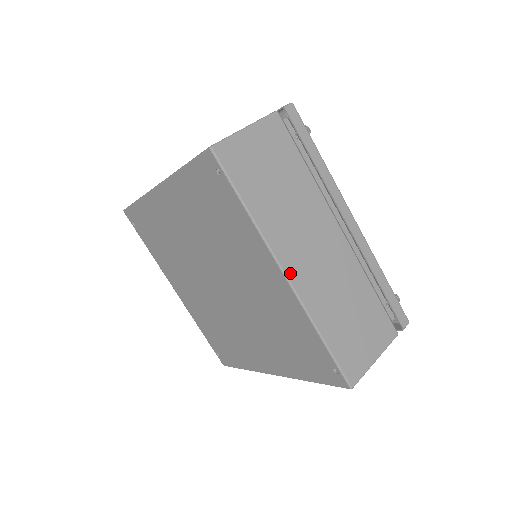
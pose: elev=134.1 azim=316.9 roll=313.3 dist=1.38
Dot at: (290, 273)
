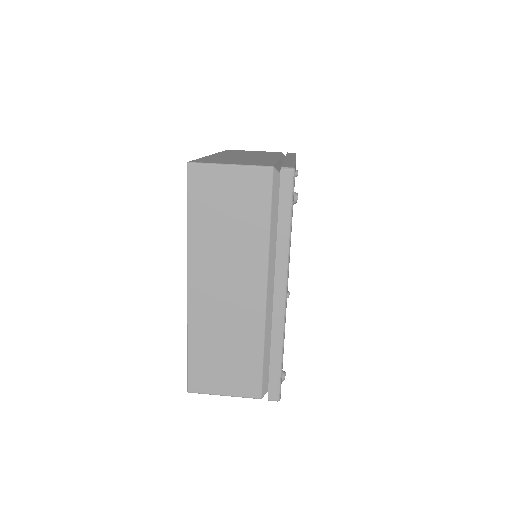
Dot at: (192, 287)
